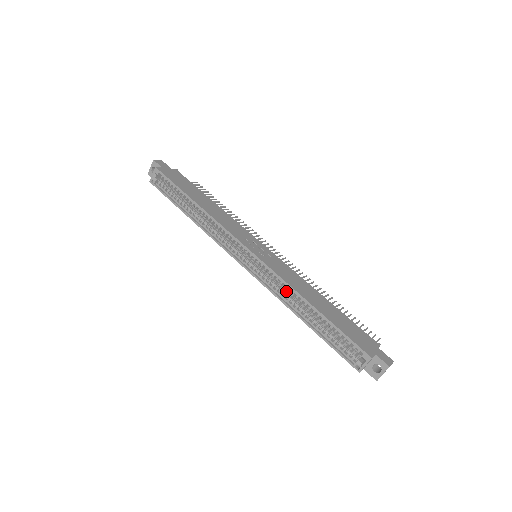
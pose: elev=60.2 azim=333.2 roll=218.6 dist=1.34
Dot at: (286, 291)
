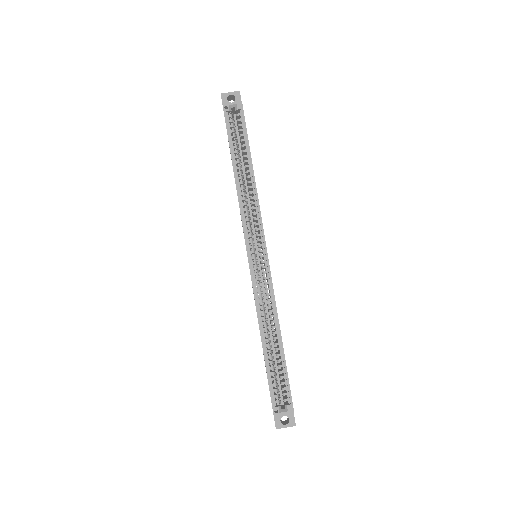
Dot at: occluded
